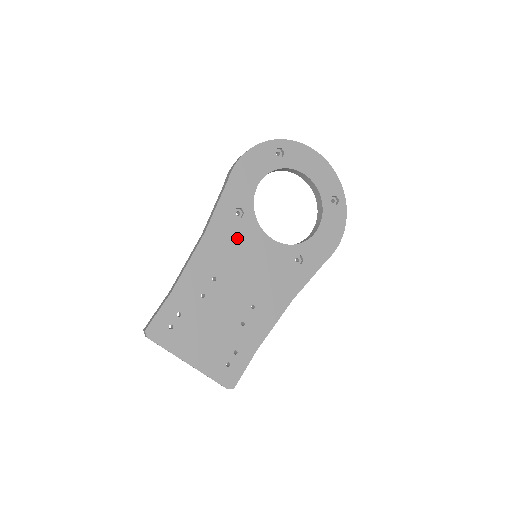
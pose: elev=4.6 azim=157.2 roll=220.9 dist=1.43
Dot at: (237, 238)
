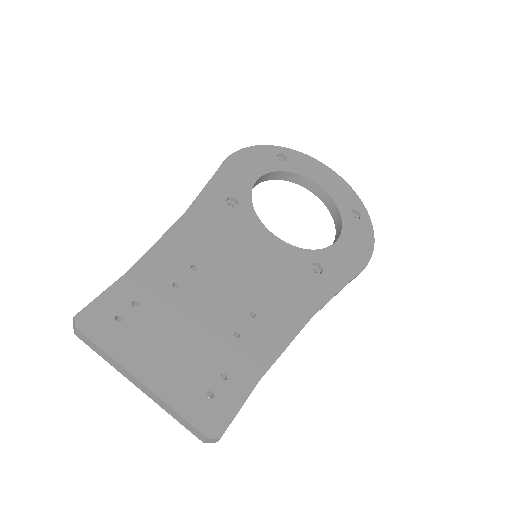
Dot at: (229, 227)
